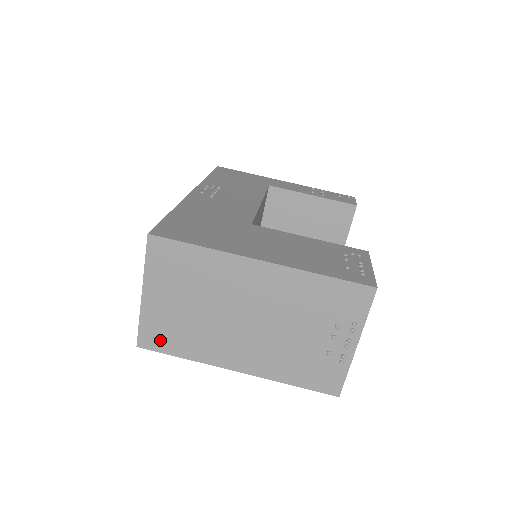
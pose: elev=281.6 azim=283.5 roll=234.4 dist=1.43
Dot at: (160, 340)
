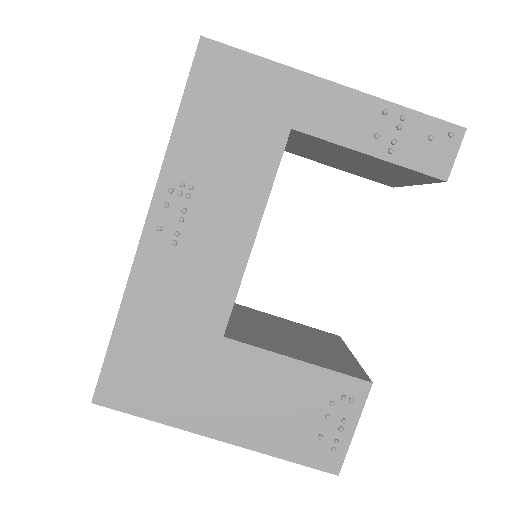
Dot at: occluded
